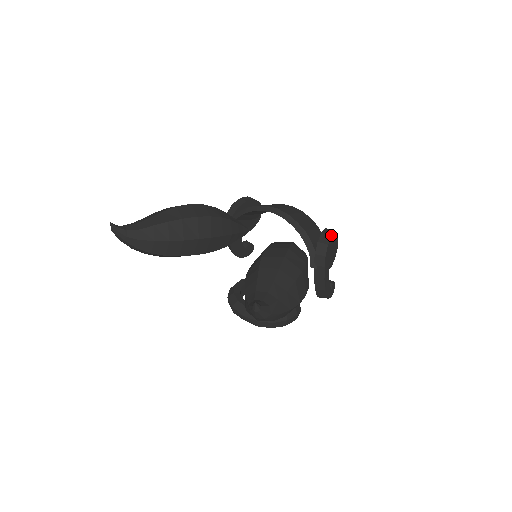
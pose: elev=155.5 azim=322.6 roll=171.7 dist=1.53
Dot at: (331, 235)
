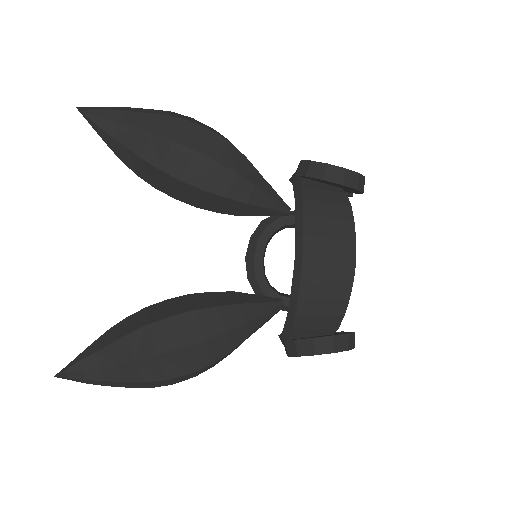
Dot at: (315, 354)
